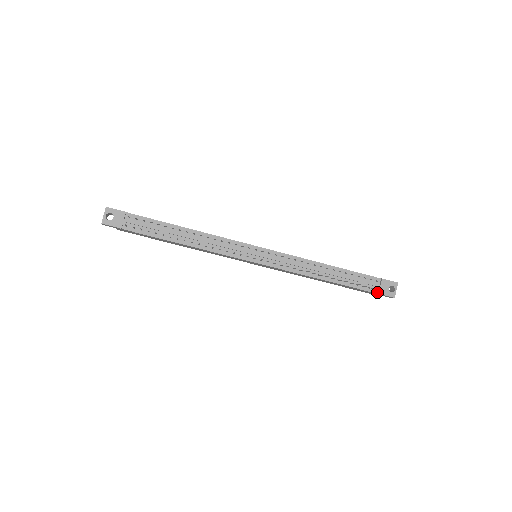
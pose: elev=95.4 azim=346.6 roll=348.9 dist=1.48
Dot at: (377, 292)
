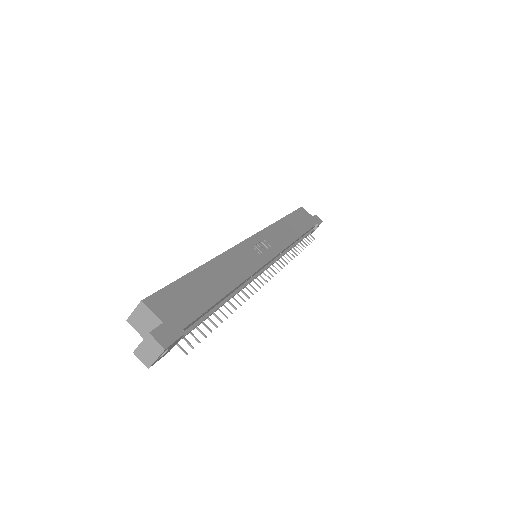
Dot at: occluded
